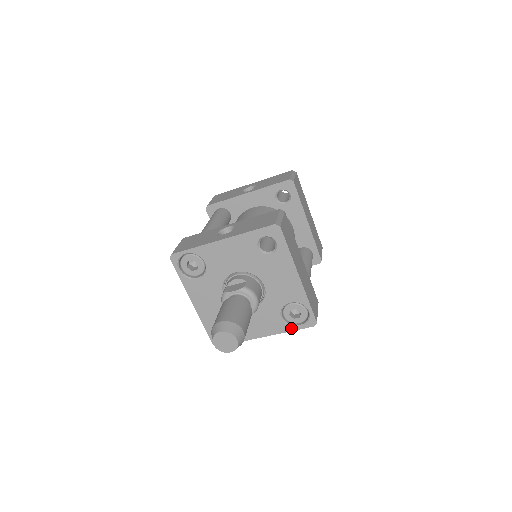
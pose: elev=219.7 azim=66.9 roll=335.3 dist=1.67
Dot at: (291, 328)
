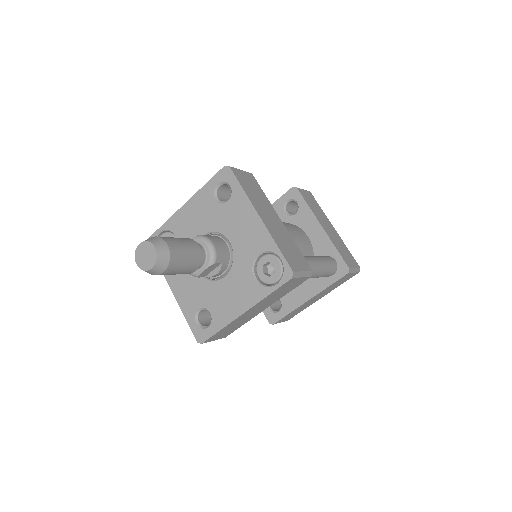
Dot at: (268, 290)
